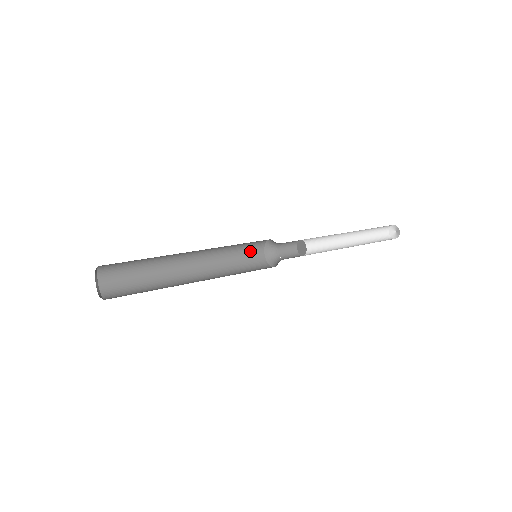
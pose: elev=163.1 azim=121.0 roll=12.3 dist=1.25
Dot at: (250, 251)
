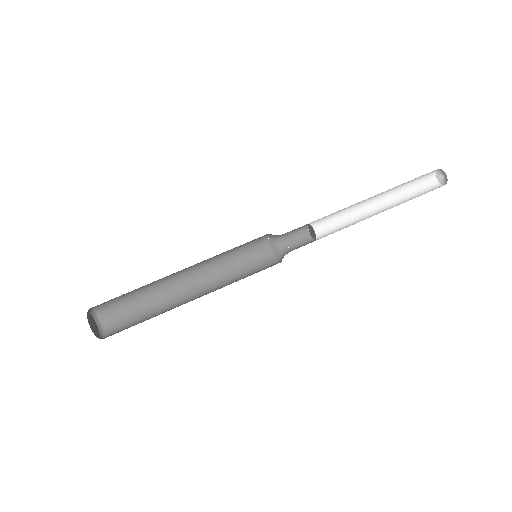
Dot at: occluded
